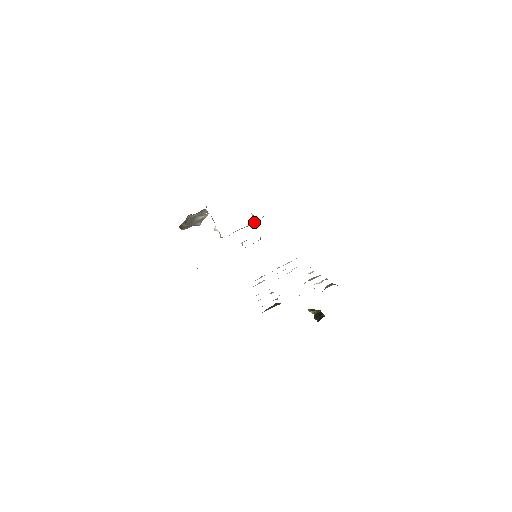
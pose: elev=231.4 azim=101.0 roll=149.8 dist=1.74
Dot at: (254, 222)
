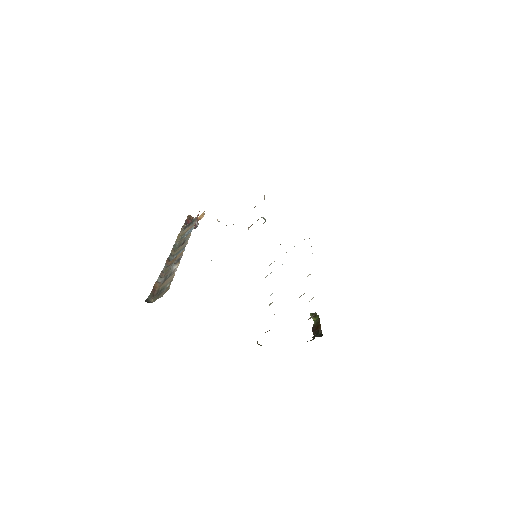
Dot at: (255, 206)
